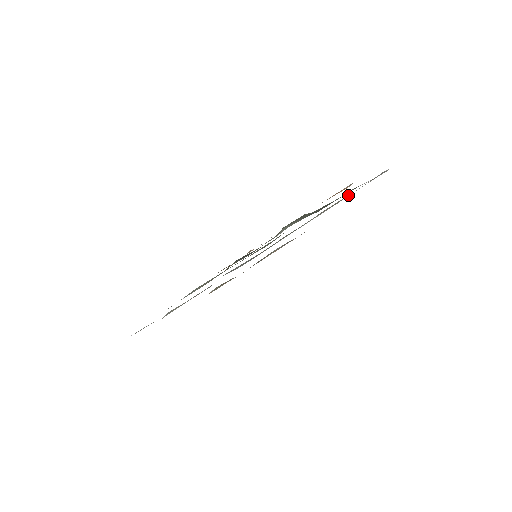
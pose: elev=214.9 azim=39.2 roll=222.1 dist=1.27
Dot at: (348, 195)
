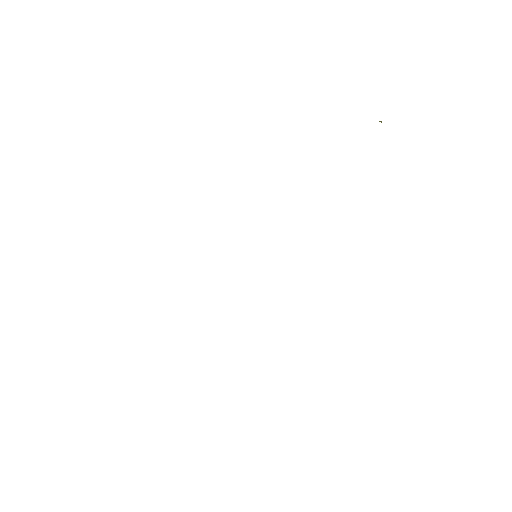
Dot at: occluded
